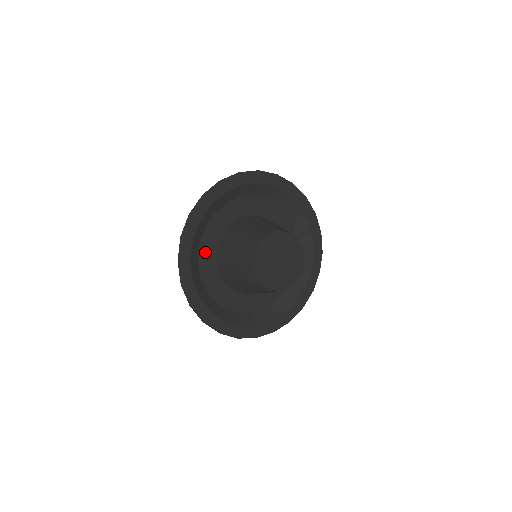
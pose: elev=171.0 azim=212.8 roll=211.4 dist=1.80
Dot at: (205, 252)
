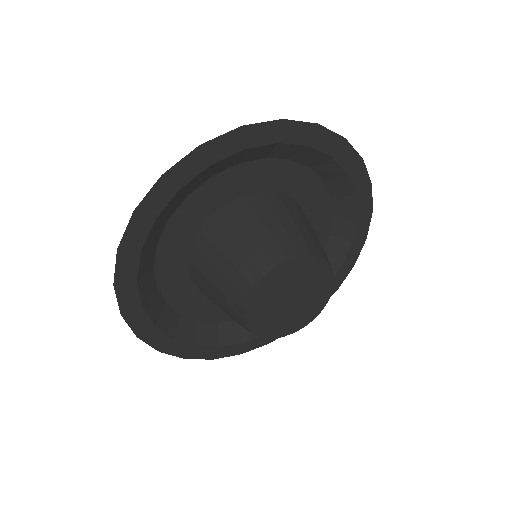
Dot at: (187, 213)
